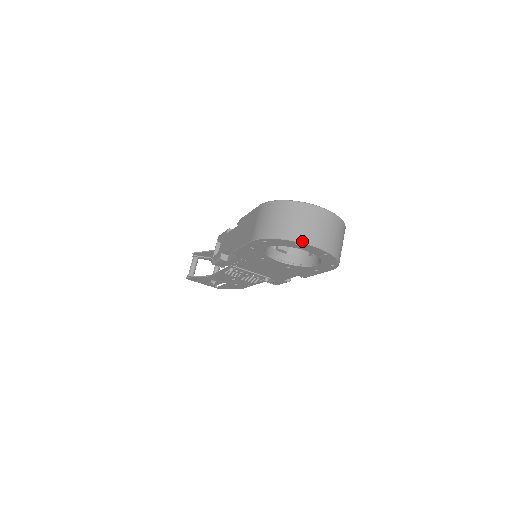
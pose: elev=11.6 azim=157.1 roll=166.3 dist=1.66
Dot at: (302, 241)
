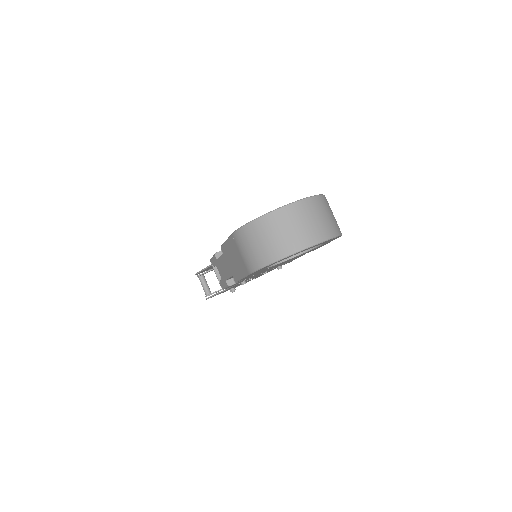
Dot at: (297, 250)
